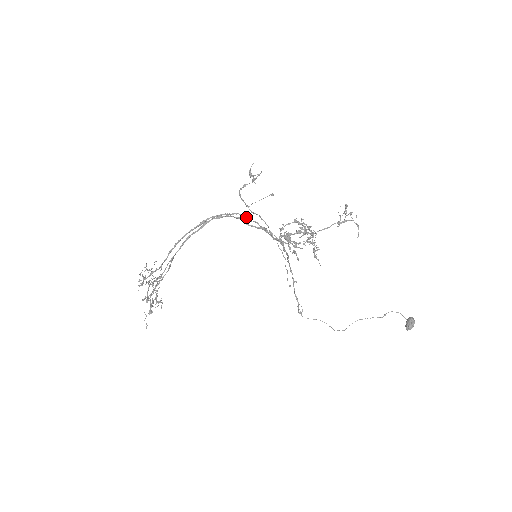
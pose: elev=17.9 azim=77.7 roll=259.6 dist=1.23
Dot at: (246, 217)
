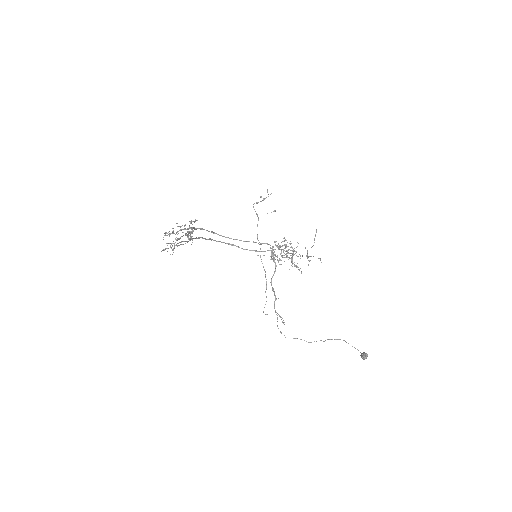
Dot at: (243, 241)
